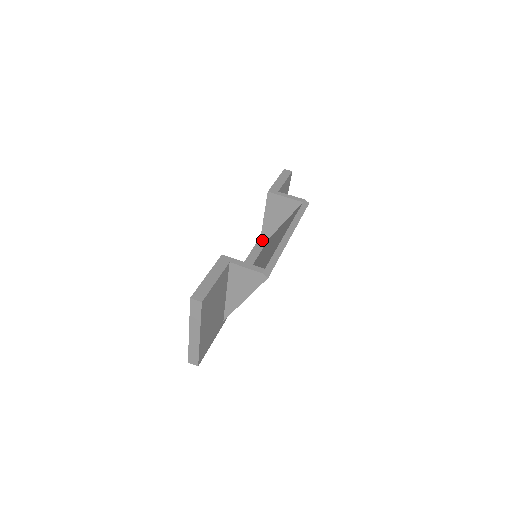
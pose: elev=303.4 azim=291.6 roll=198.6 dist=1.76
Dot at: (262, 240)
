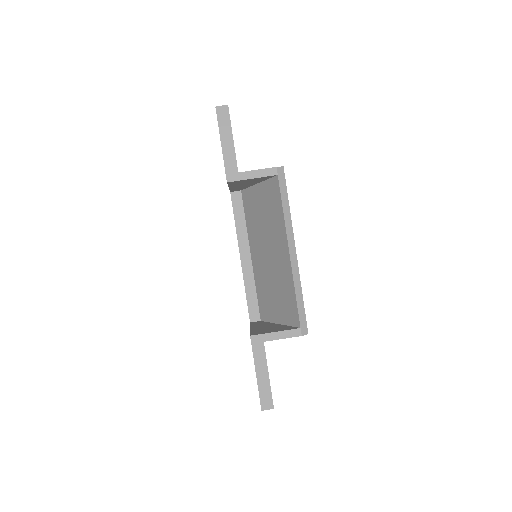
Dot at: (236, 198)
